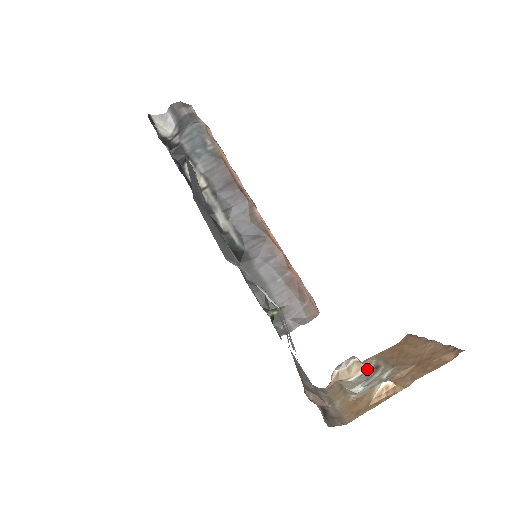
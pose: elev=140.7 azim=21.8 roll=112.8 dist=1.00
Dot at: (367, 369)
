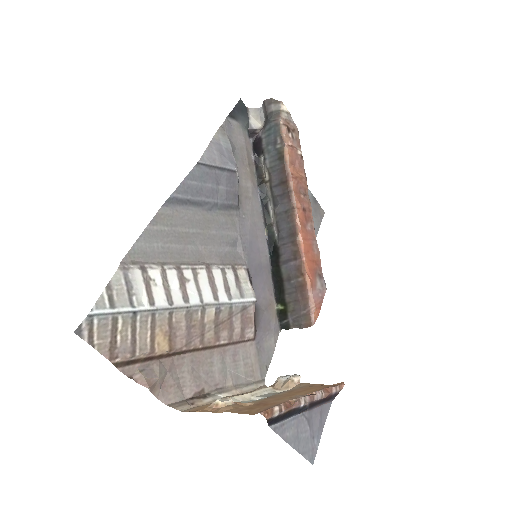
Dot at: occluded
